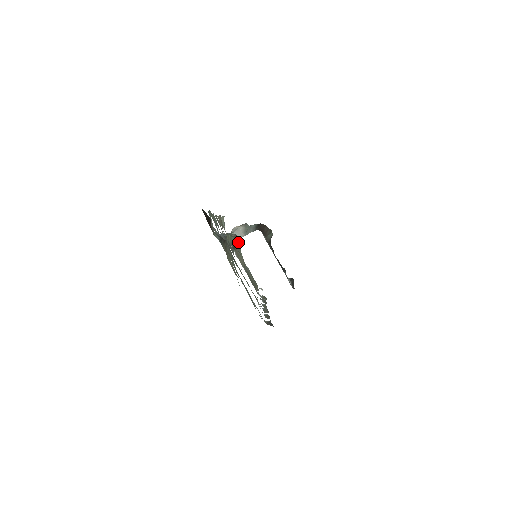
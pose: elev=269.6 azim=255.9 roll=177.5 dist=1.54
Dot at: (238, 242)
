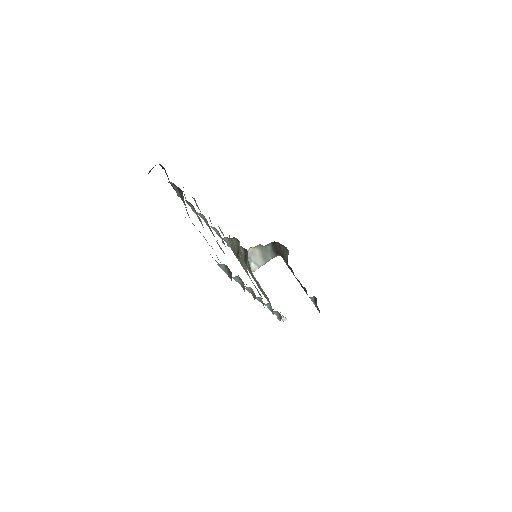
Dot at: occluded
